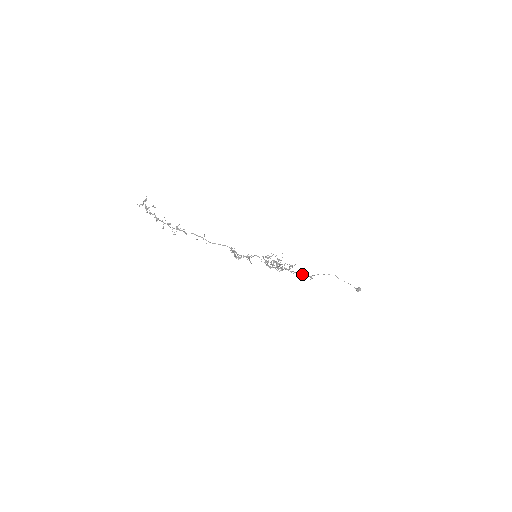
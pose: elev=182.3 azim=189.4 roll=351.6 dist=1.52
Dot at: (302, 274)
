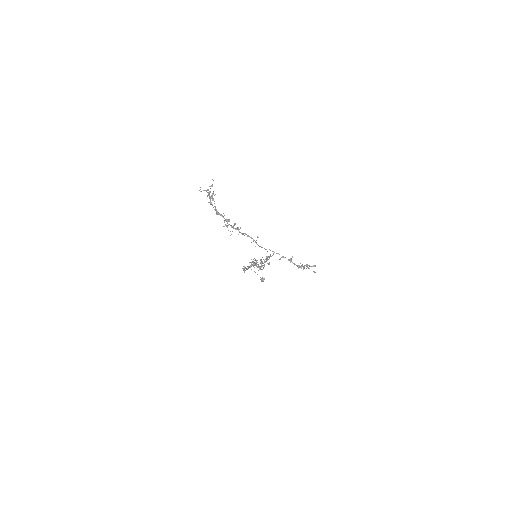
Dot at: (247, 269)
